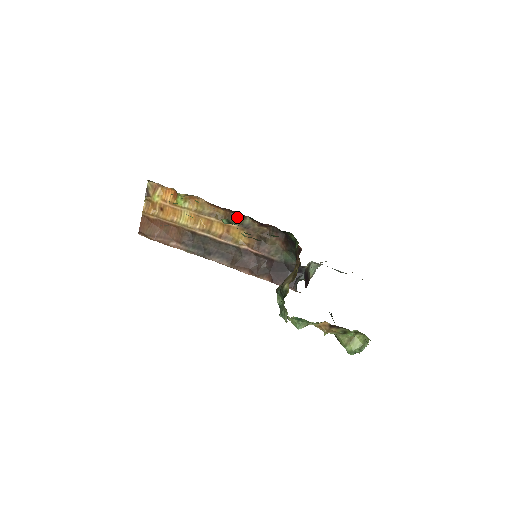
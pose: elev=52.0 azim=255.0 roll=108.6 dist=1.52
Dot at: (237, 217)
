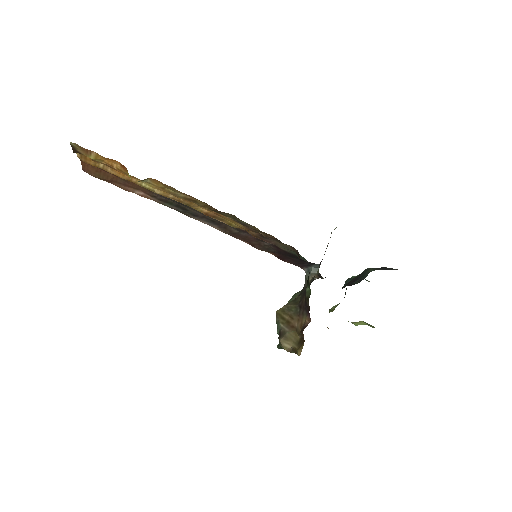
Dot at: (229, 214)
